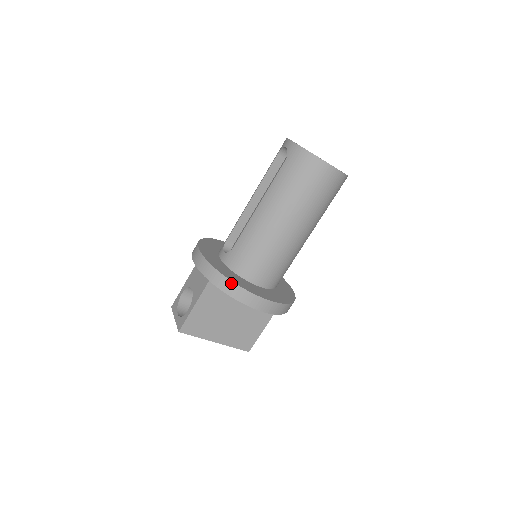
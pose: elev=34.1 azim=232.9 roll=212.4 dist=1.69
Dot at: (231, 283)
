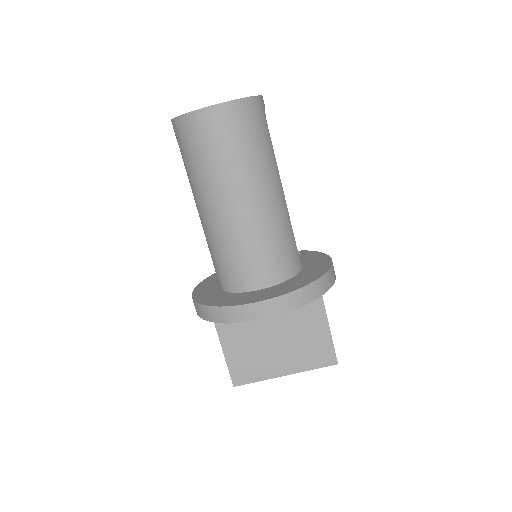
Dot at: (214, 309)
